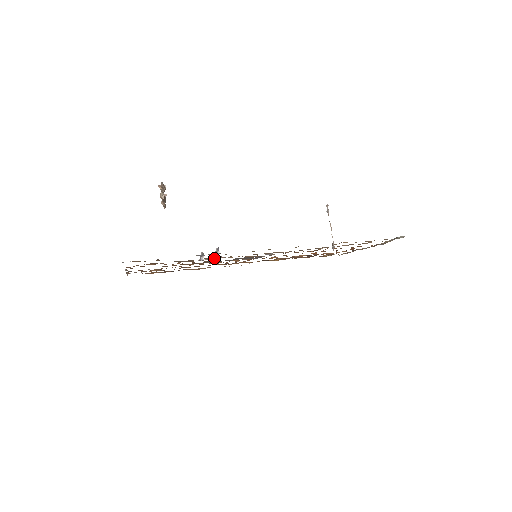
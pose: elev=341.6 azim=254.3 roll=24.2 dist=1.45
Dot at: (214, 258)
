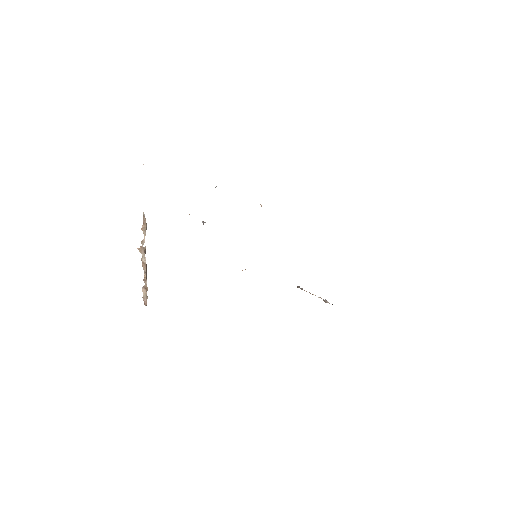
Dot at: occluded
